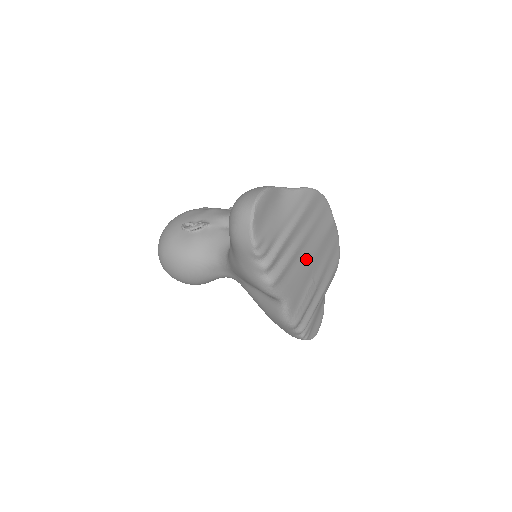
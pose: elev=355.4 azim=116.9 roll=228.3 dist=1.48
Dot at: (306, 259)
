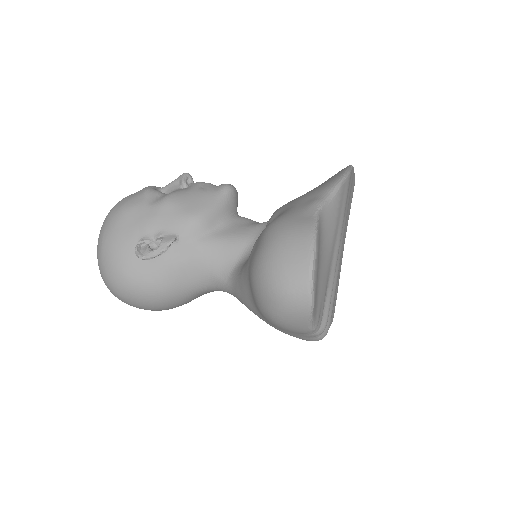
Dot at: (340, 261)
